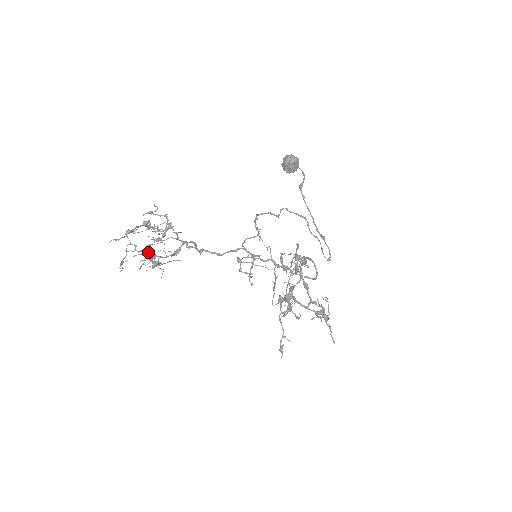
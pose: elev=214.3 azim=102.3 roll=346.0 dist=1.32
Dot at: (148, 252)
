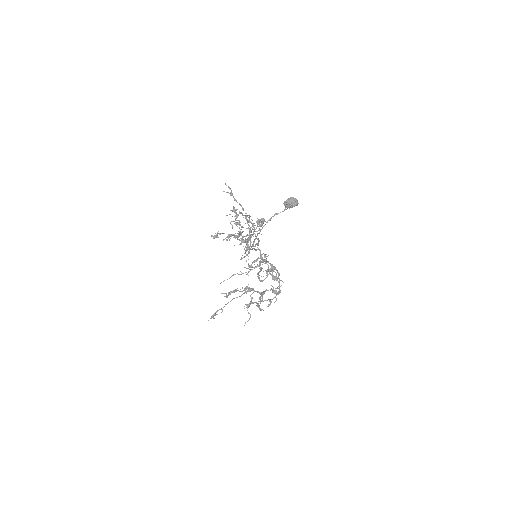
Dot at: (247, 238)
